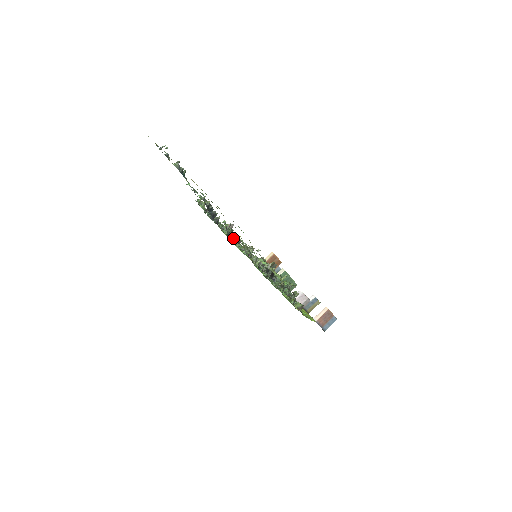
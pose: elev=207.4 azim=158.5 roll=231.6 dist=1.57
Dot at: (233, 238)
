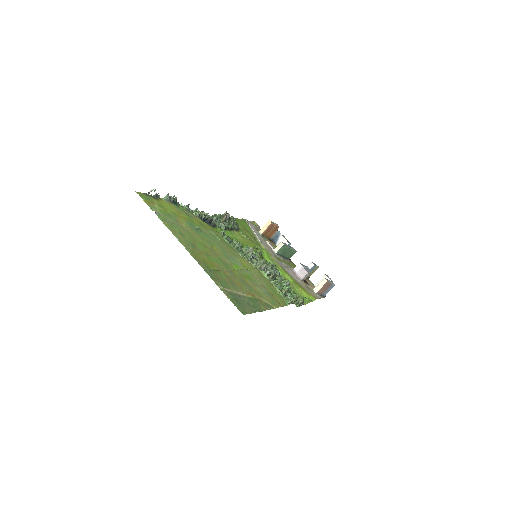
Dot at: (232, 241)
